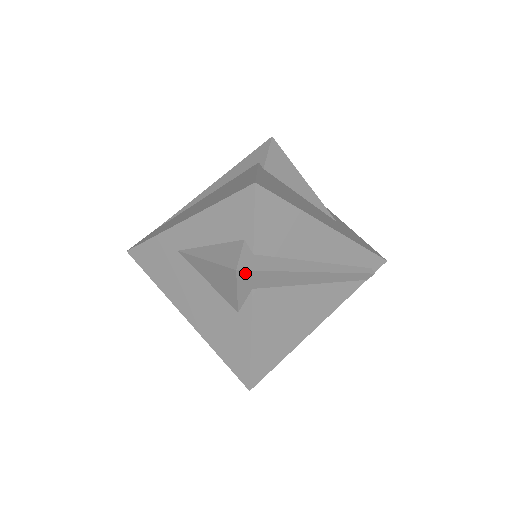
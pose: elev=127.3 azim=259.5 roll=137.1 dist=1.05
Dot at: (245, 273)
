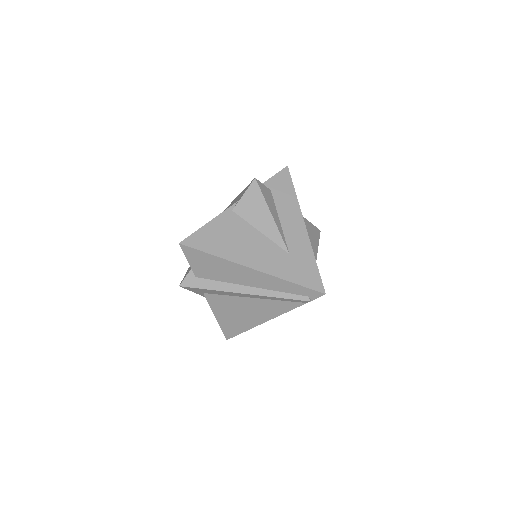
Dot at: (187, 287)
